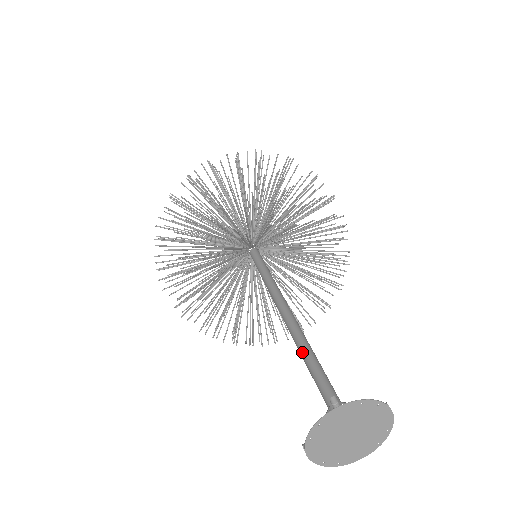
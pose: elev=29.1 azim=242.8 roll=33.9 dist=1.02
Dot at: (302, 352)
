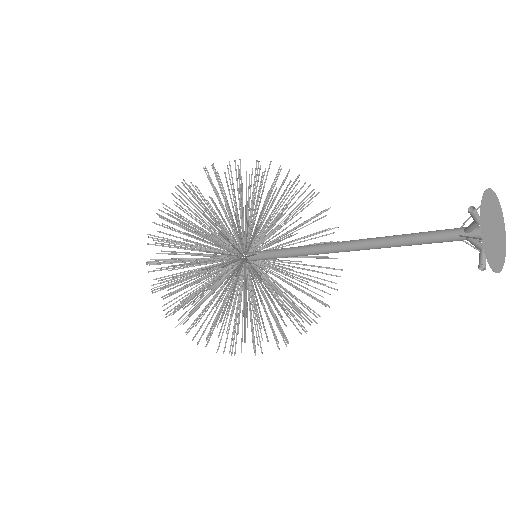
Dot at: occluded
